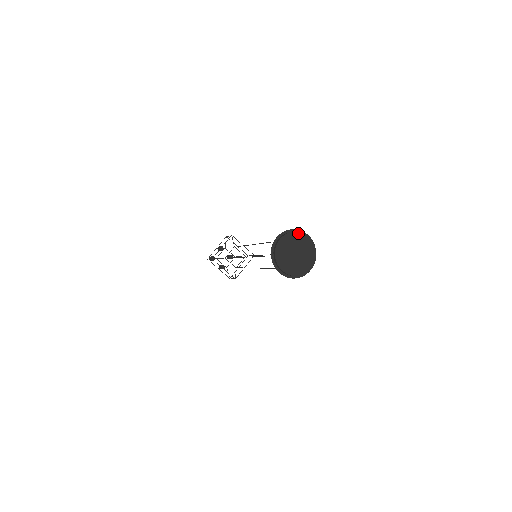
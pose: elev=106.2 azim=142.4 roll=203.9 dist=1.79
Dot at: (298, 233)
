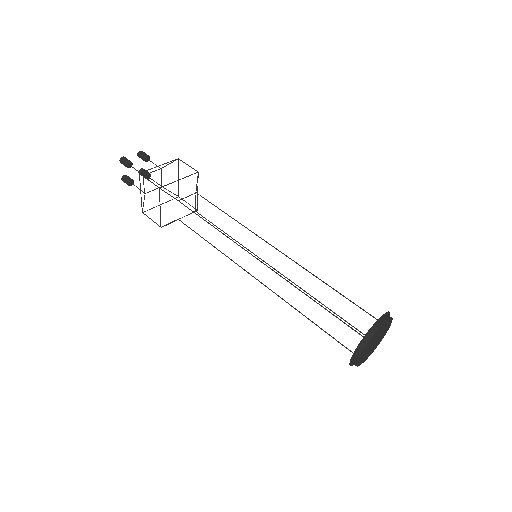
Dot at: (373, 336)
